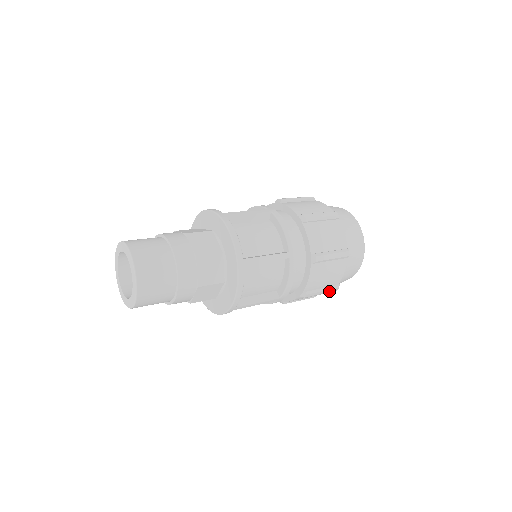
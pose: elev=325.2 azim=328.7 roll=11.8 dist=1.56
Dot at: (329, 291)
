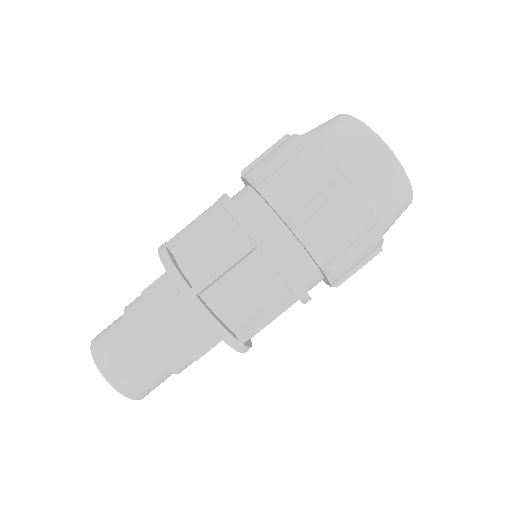
Dot at: (368, 242)
